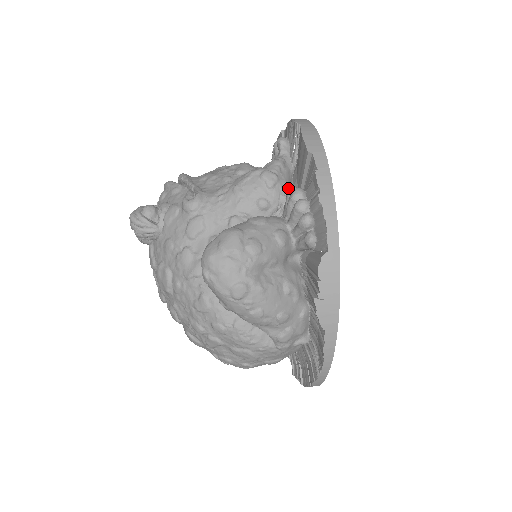
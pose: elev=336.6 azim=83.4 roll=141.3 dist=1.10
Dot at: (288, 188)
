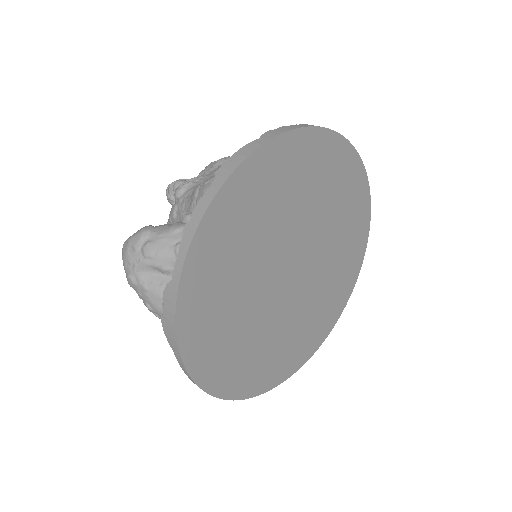
Dot at: occluded
